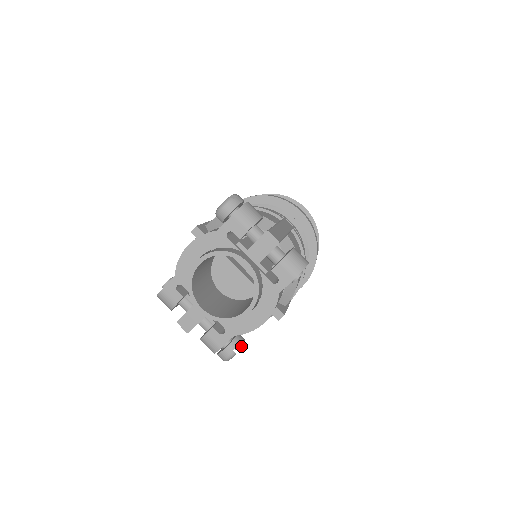
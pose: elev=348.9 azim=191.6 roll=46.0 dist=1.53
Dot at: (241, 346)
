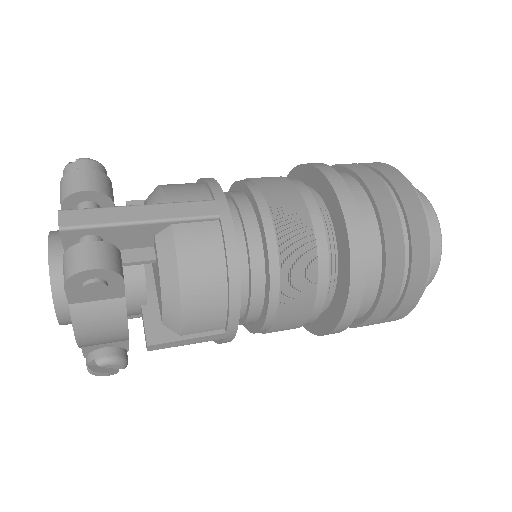
Dot at: (98, 363)
